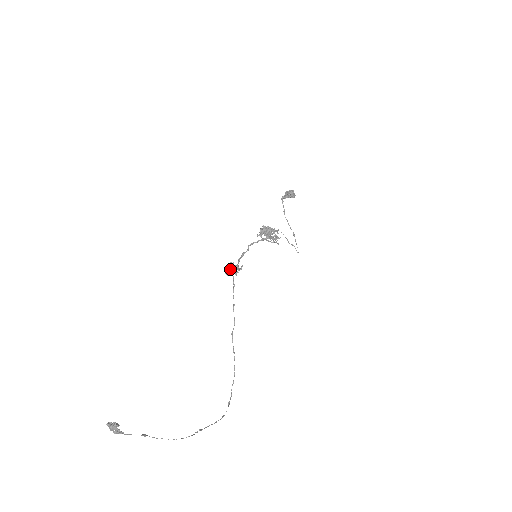
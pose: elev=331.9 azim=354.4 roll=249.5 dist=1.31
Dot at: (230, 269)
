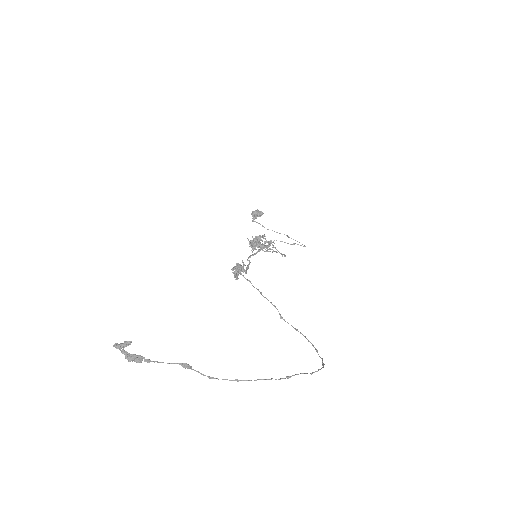
Dot at: (235, 273)
